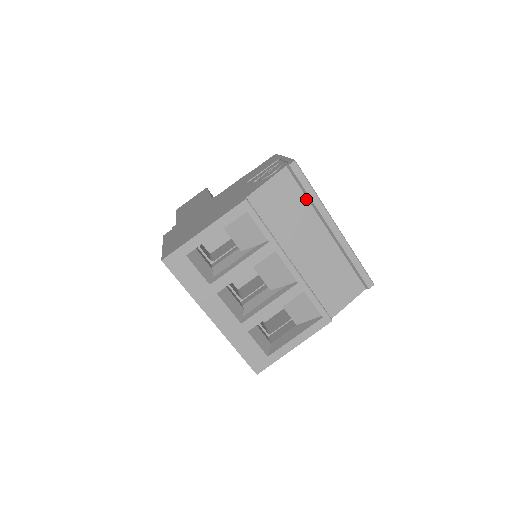
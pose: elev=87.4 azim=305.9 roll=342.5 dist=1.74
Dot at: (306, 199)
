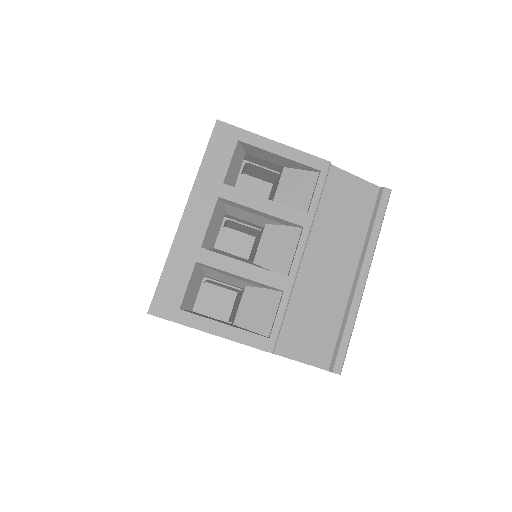
Dot at: (367, 228)
